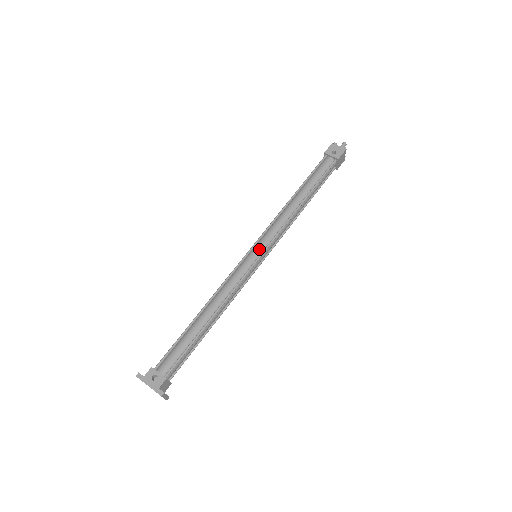
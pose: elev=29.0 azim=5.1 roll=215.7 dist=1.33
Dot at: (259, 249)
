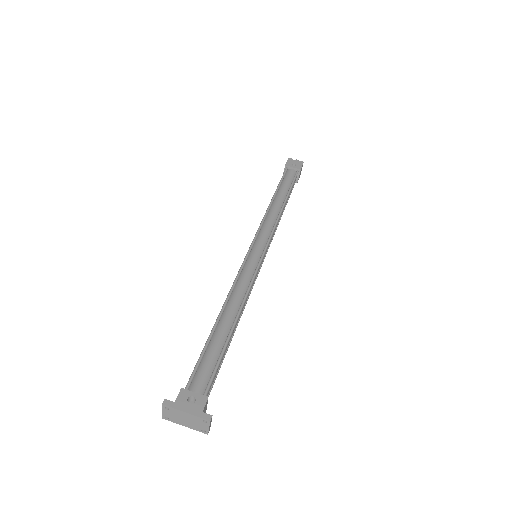
Dot at: (260, 247)
